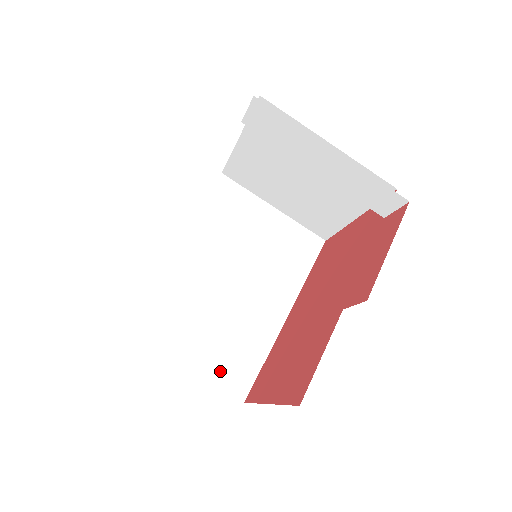
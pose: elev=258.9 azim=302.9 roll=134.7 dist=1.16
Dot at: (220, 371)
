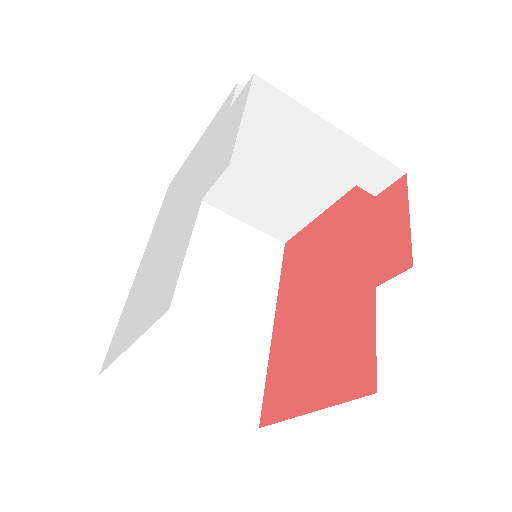
Dot at: (226, 399)
